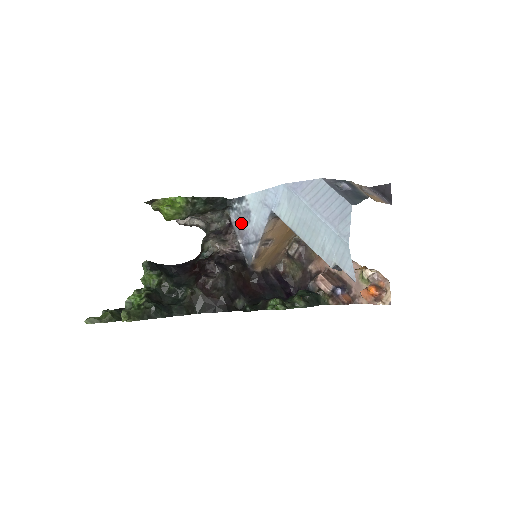
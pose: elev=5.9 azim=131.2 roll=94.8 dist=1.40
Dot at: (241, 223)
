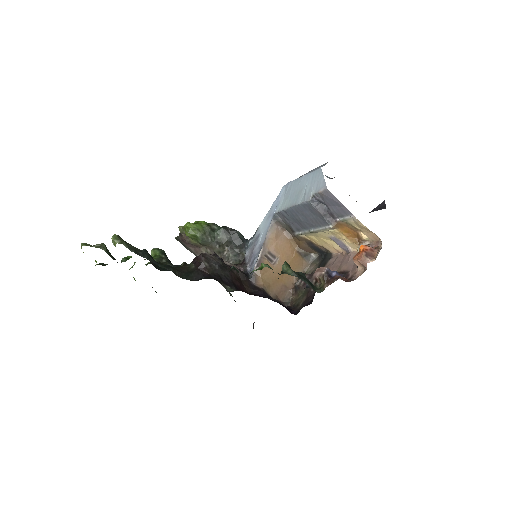
Dot at: (252, 251)
